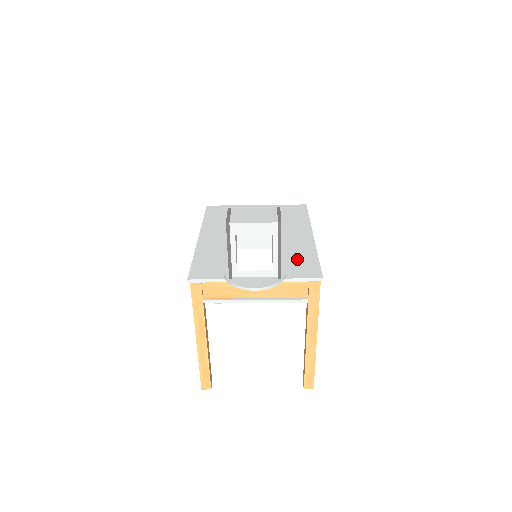
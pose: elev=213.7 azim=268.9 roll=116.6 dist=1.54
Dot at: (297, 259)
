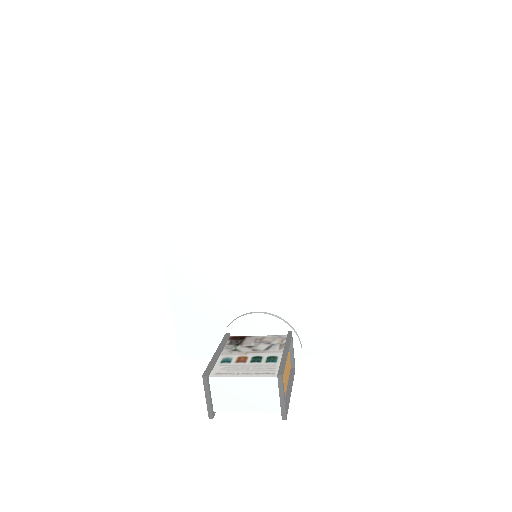
Dot at: (317, 310)
